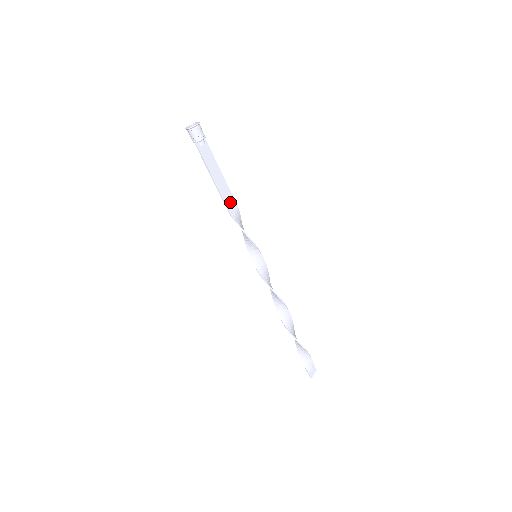
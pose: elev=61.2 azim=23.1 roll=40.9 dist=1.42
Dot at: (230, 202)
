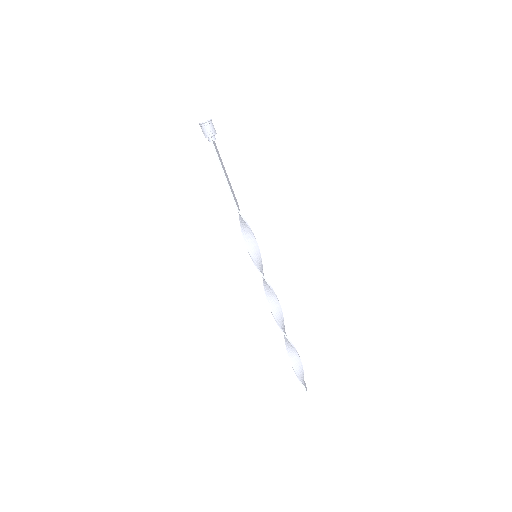
Dot at: (235, 199)
